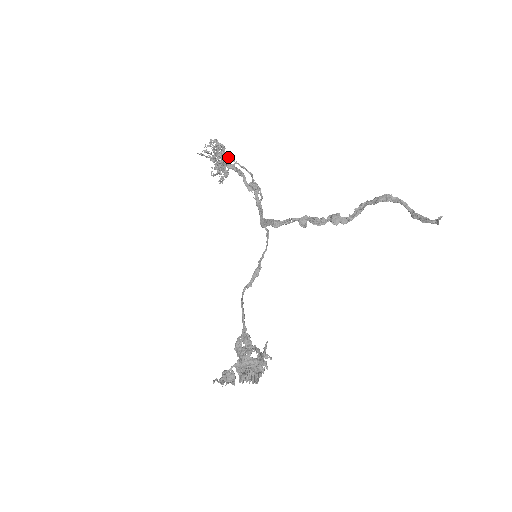
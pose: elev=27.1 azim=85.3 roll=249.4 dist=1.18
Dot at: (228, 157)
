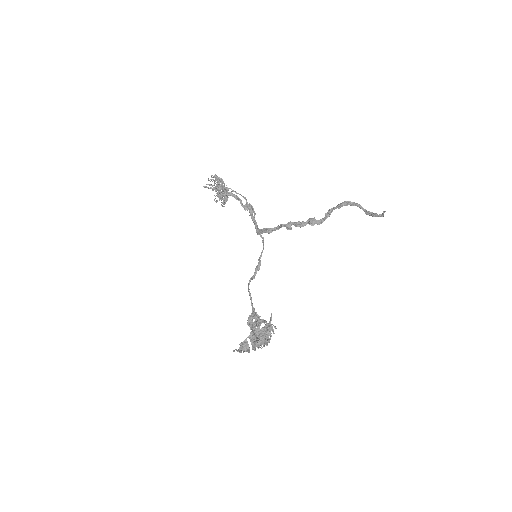
Dot at: (226, 187)
